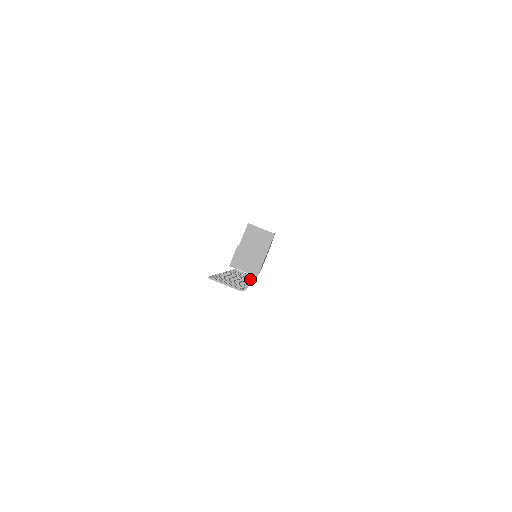
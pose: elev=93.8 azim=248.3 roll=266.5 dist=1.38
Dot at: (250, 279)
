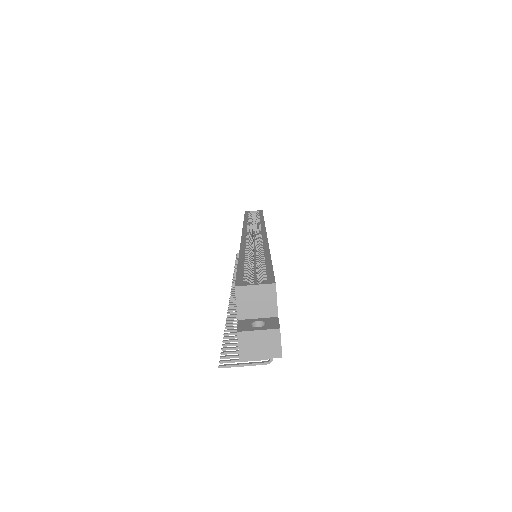
Dot at: occluded
